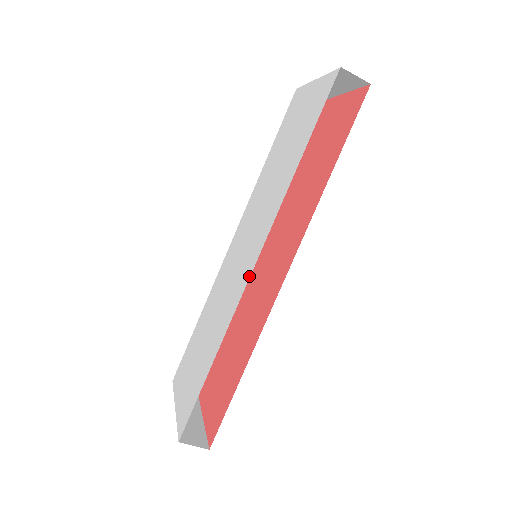
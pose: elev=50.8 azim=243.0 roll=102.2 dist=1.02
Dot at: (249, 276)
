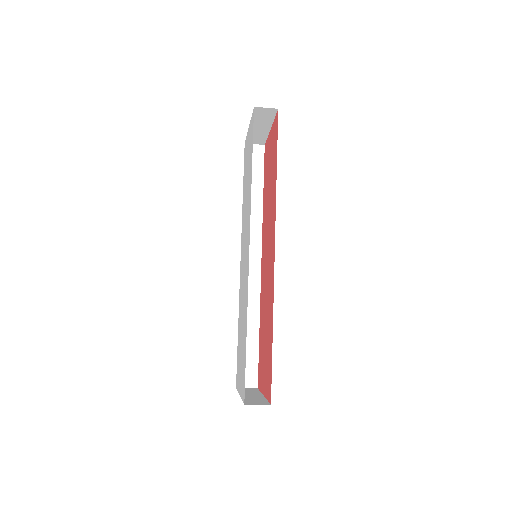
Dot at: (248, 259)
